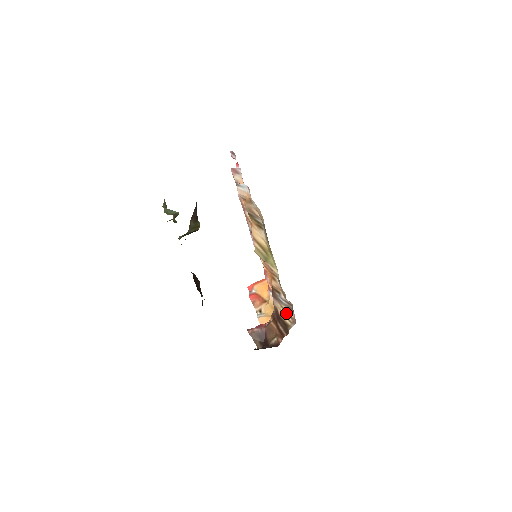
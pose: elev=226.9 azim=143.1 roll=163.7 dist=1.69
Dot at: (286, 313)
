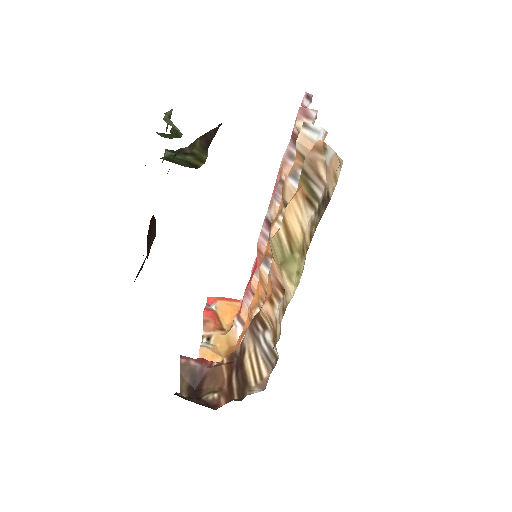
Dot at: (257, 364)
